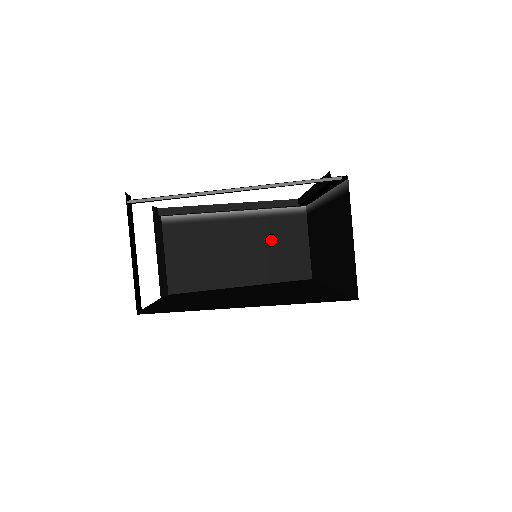
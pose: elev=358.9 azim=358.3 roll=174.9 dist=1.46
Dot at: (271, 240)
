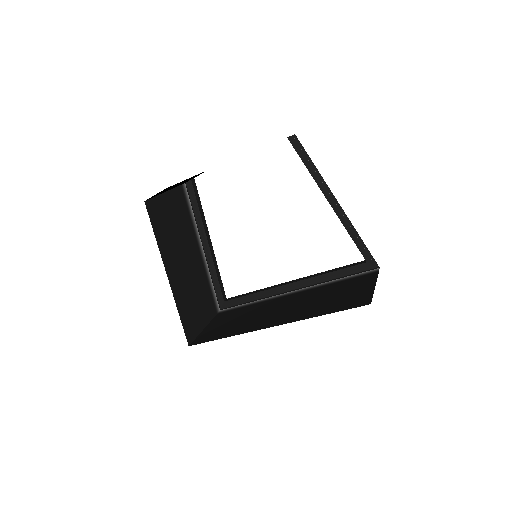
Dot at: (198, 290)
